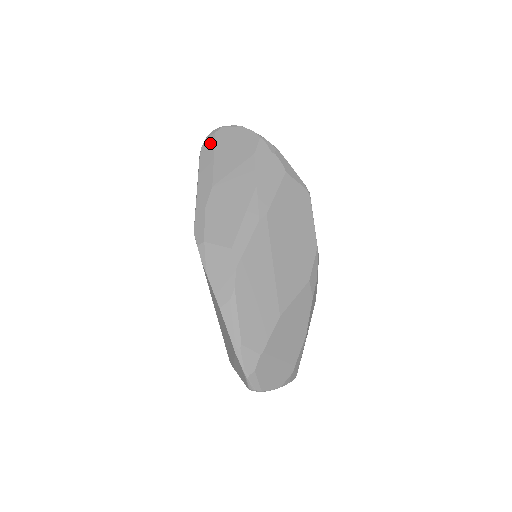
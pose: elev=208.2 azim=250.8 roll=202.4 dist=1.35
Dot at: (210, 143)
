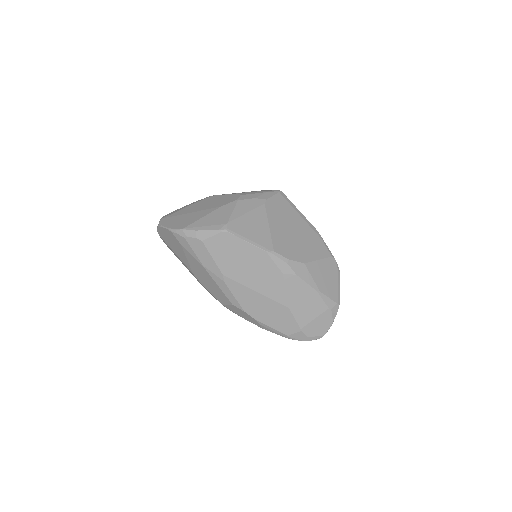
Dot at: occluded
